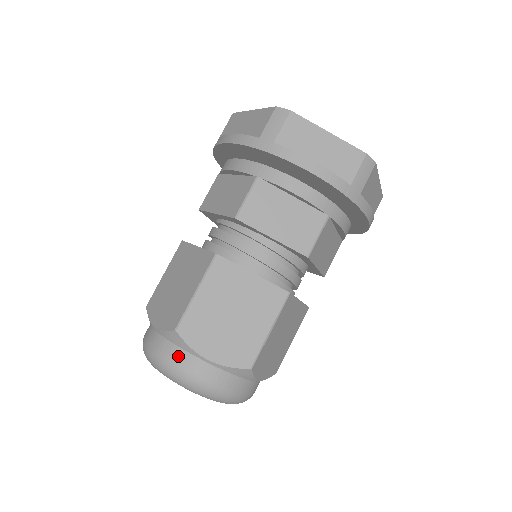
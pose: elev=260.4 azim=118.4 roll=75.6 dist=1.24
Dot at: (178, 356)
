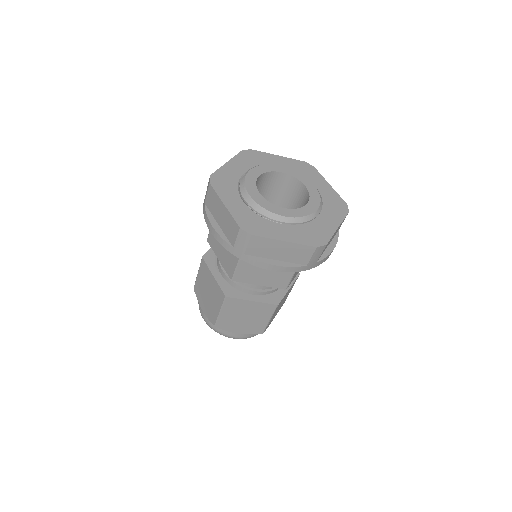
Dot at: (221, 331)
